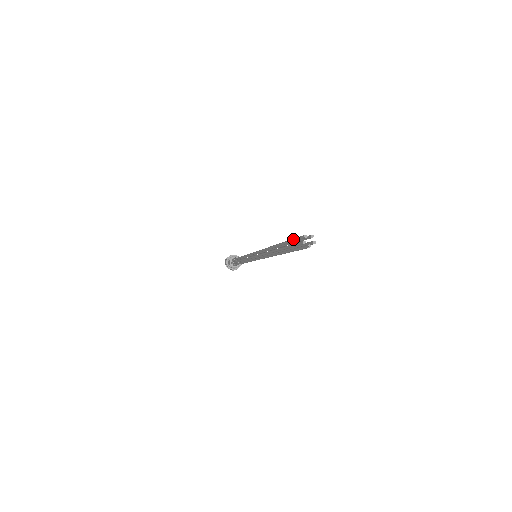
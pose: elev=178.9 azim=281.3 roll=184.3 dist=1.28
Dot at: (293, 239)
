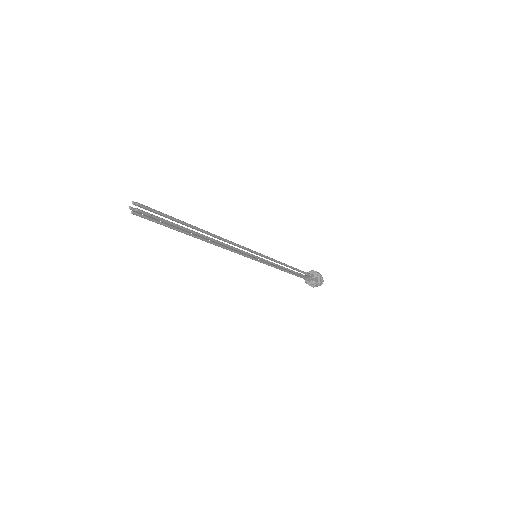
Dot at: occluded
